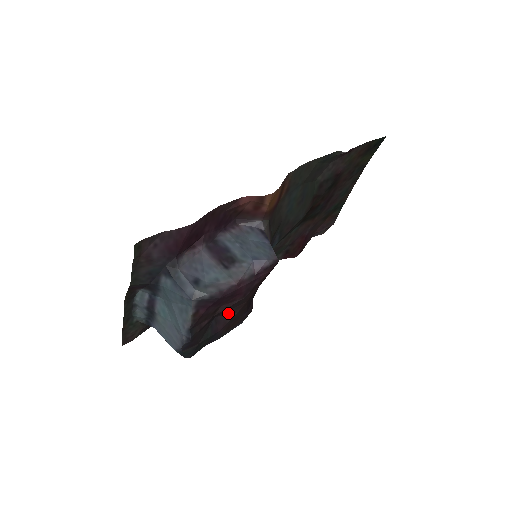
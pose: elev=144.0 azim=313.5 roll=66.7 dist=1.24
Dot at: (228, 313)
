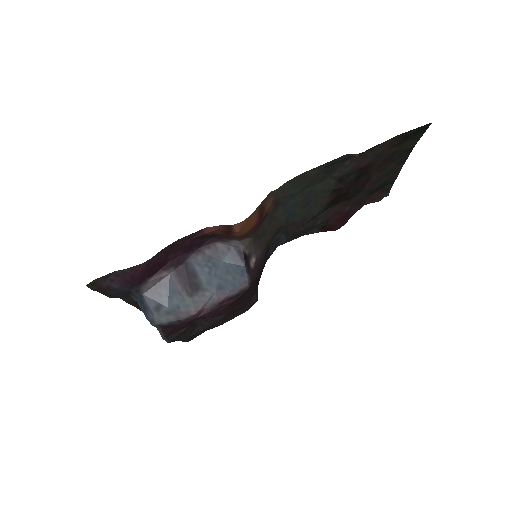
Dot at: occluded
